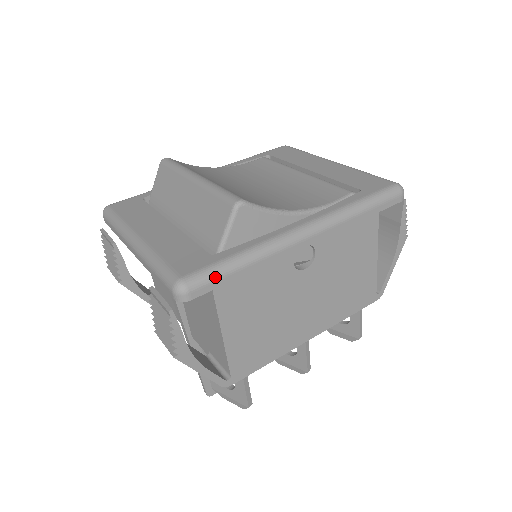
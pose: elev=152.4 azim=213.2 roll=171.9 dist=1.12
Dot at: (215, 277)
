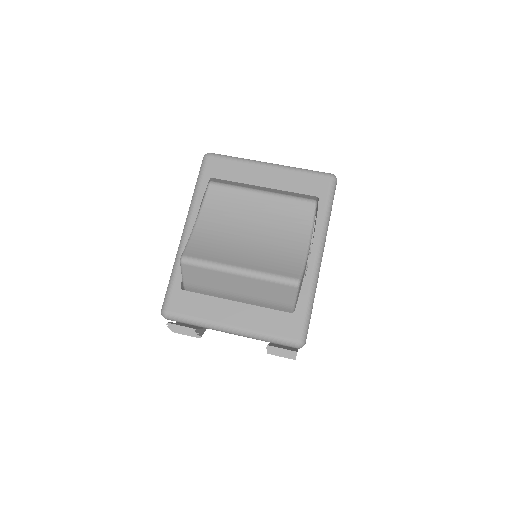
Dot at: occluded
